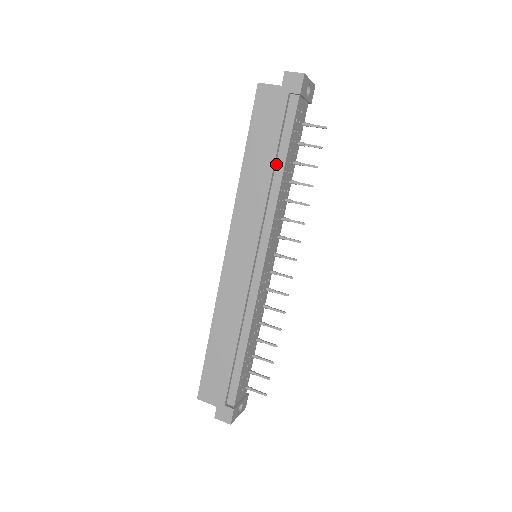
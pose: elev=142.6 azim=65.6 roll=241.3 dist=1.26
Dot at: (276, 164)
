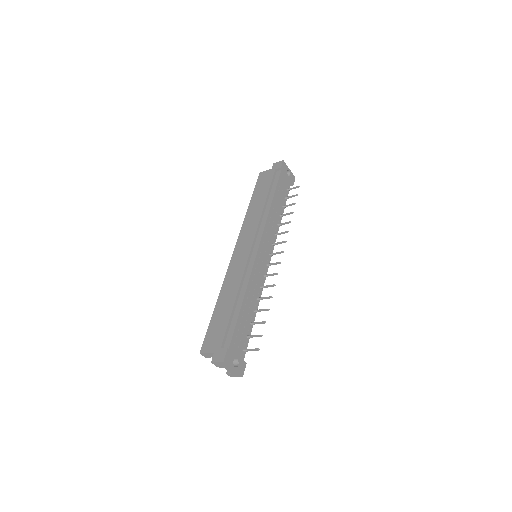
Dot at: (268, 200)
